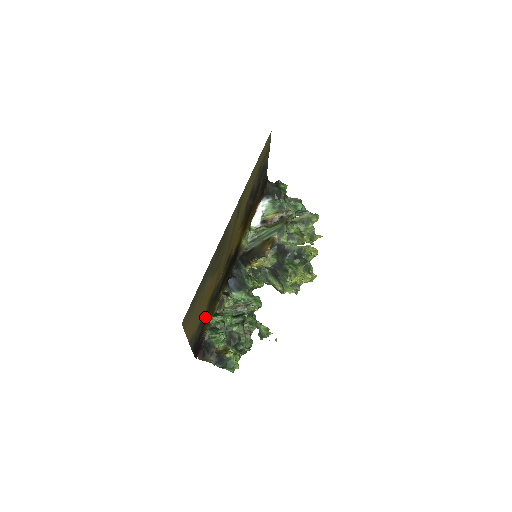
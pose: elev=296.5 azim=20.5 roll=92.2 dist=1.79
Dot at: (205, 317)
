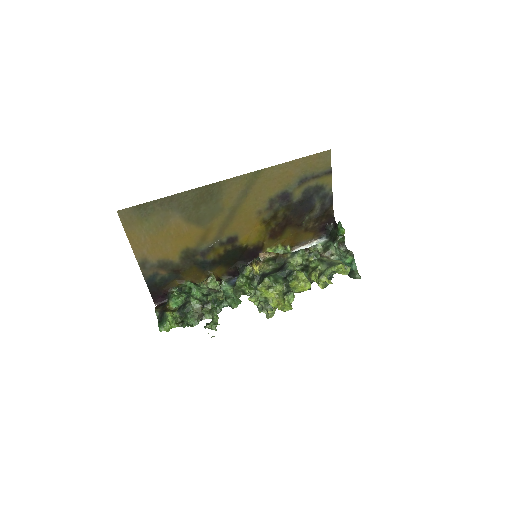
Dot at: (176, 268)
